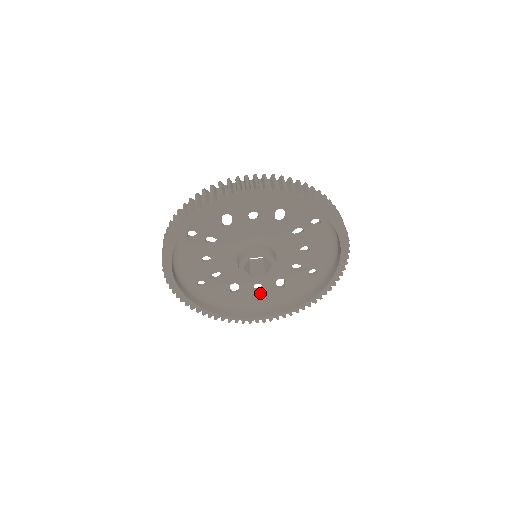
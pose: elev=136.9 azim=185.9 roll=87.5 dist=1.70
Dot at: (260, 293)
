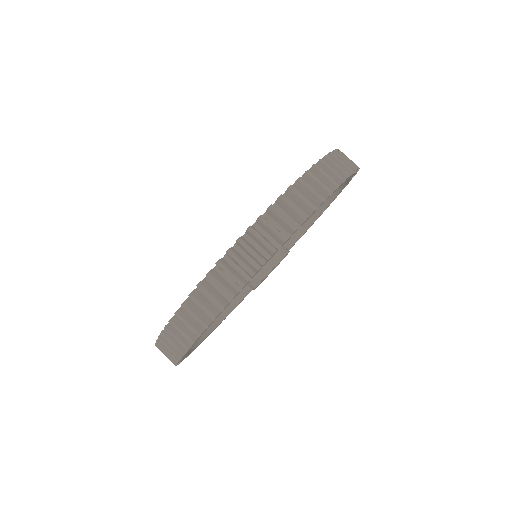
Dot at: occluded
